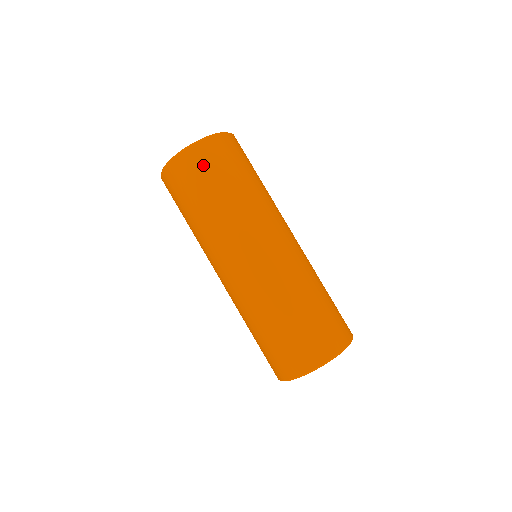
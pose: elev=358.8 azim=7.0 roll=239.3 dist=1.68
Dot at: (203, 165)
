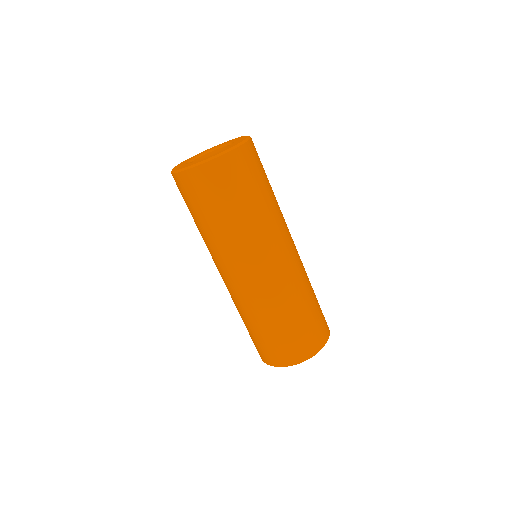
Dot at: (203, 189)
